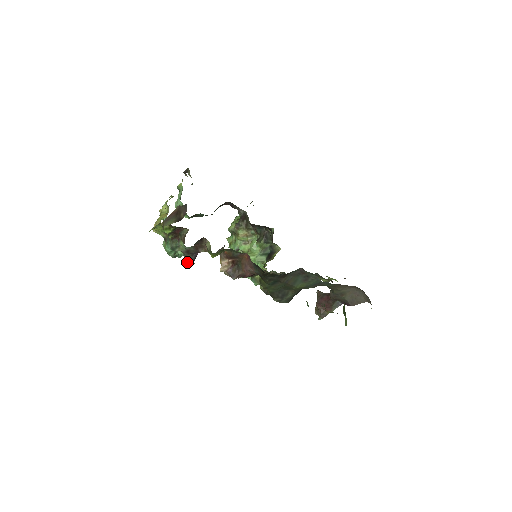
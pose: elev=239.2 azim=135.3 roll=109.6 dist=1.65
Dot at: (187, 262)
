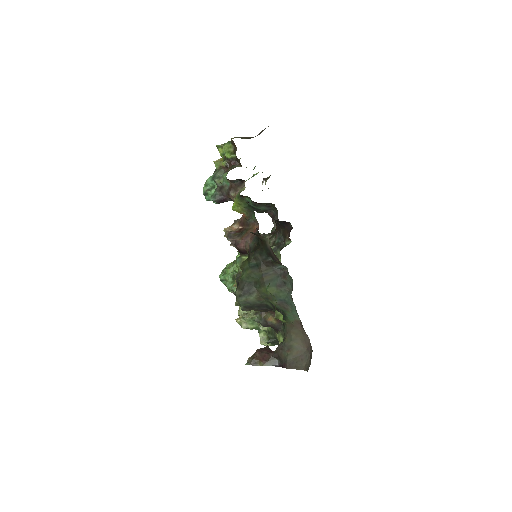
Dot at: (211, 198)
